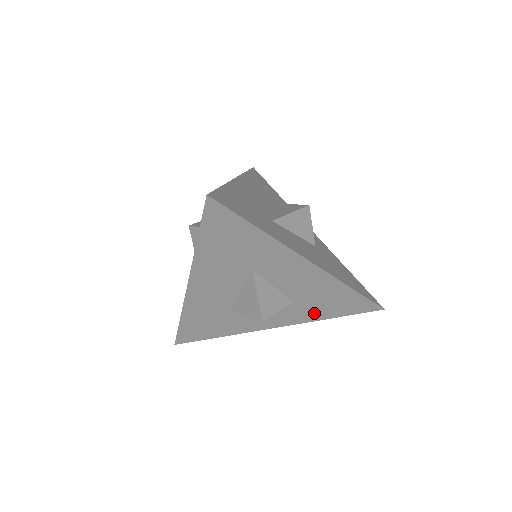
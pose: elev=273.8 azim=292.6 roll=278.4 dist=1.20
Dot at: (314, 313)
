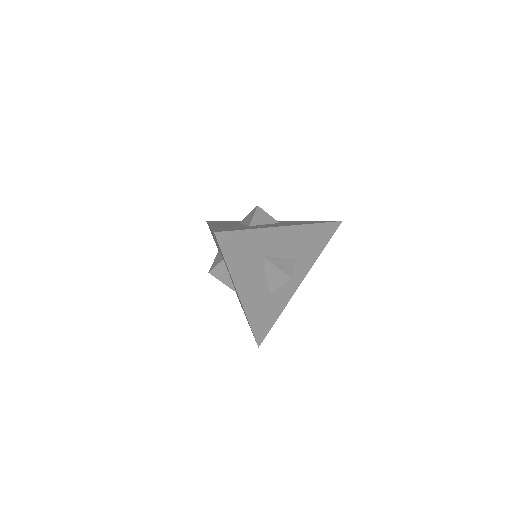
Dot at: (312, 256)
